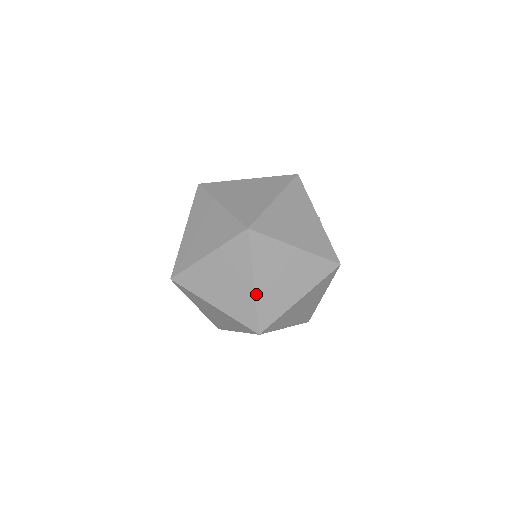
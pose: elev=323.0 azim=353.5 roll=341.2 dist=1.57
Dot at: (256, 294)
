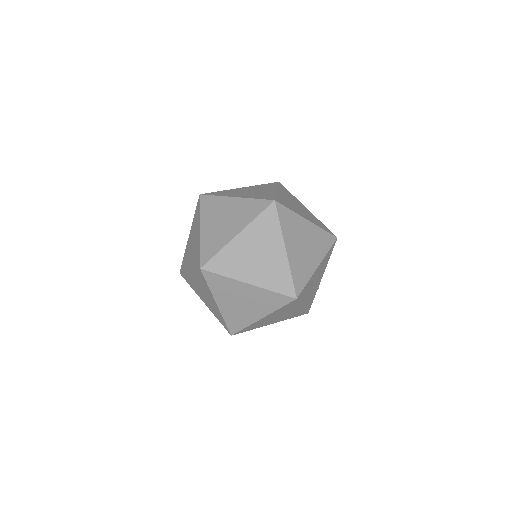
Dot at: (231, 242)
